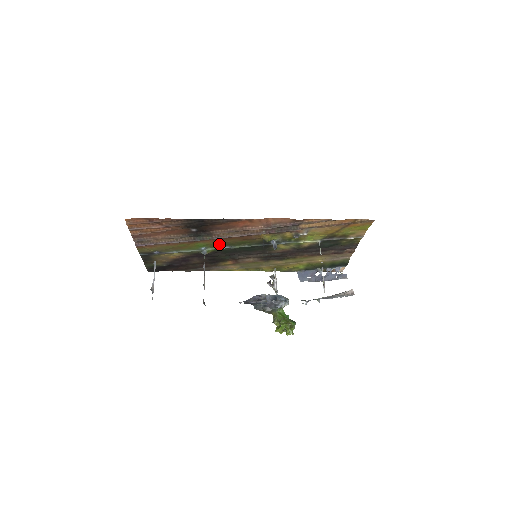
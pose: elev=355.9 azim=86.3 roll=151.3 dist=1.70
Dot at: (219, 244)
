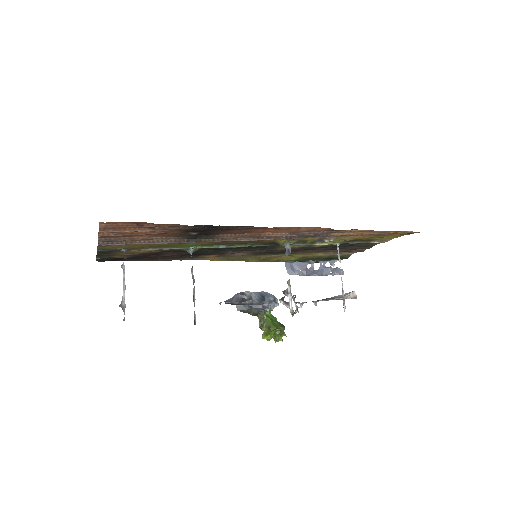
Dot at: (215, 244)
